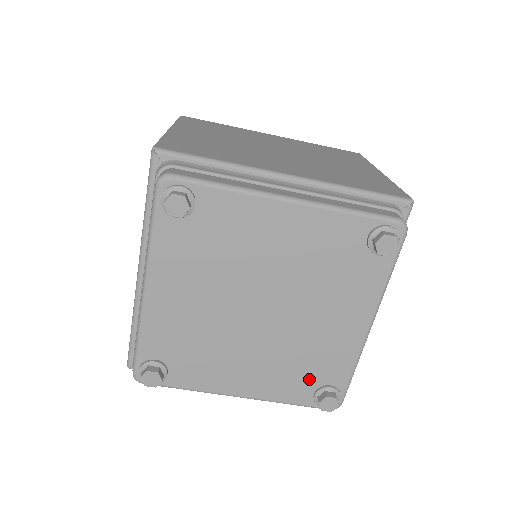
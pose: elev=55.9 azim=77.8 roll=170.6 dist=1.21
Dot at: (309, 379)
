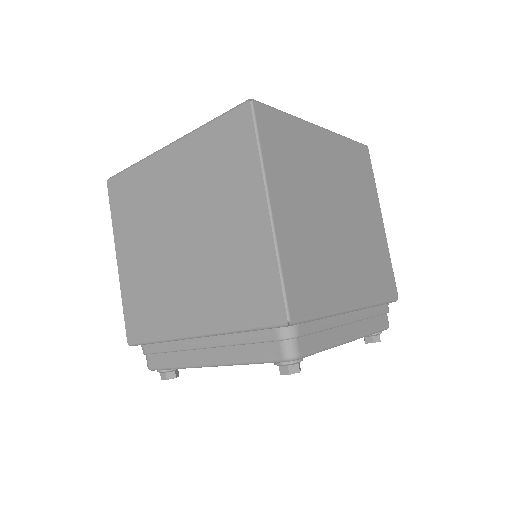
Dot at: occluded
